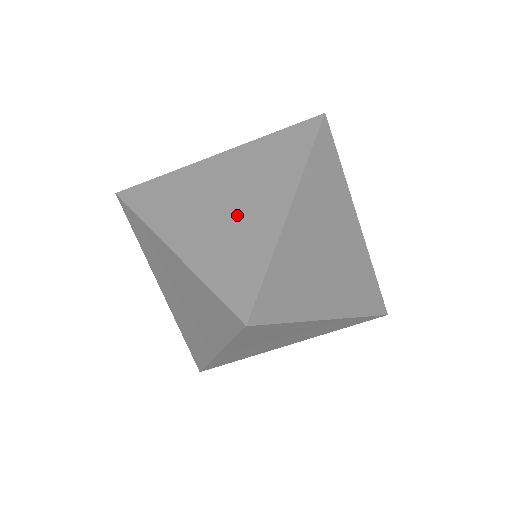
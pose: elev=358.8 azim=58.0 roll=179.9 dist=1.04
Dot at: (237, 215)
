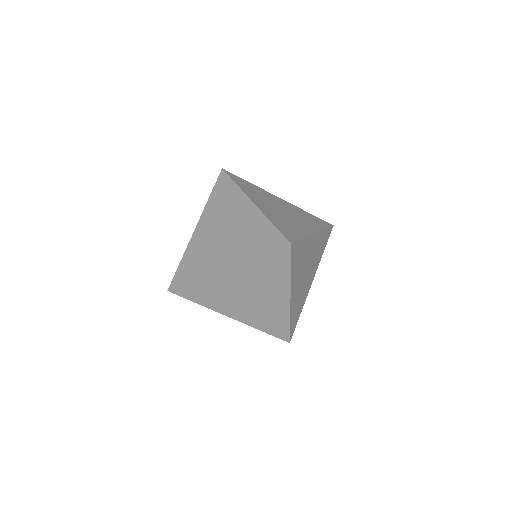
Dot at: (289, 218)
